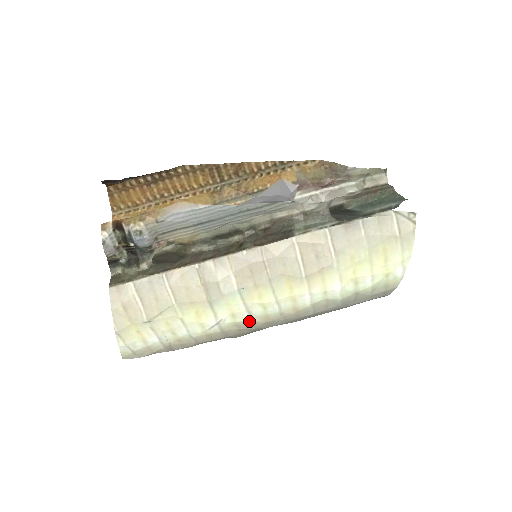
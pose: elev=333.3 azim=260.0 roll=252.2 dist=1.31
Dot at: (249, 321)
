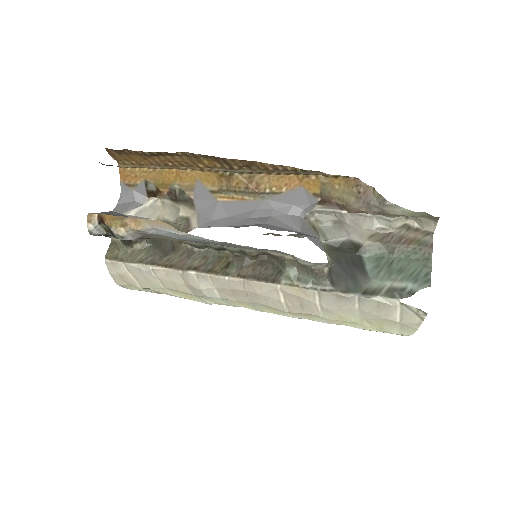
Dot at: occluded
